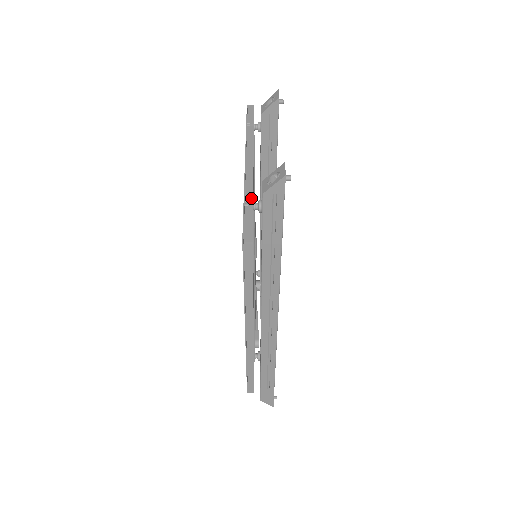
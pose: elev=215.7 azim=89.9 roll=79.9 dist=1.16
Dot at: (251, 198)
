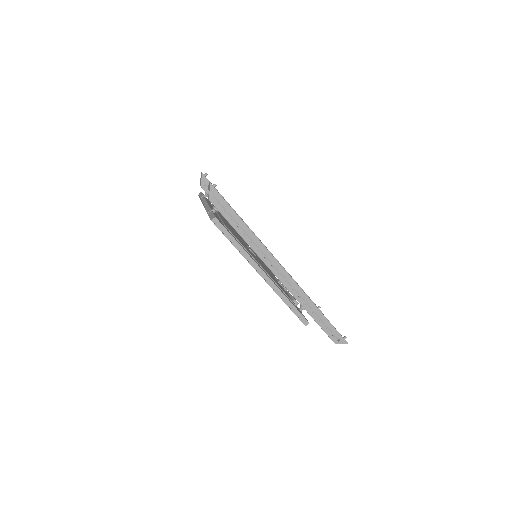
Dot at: (210, 210)
